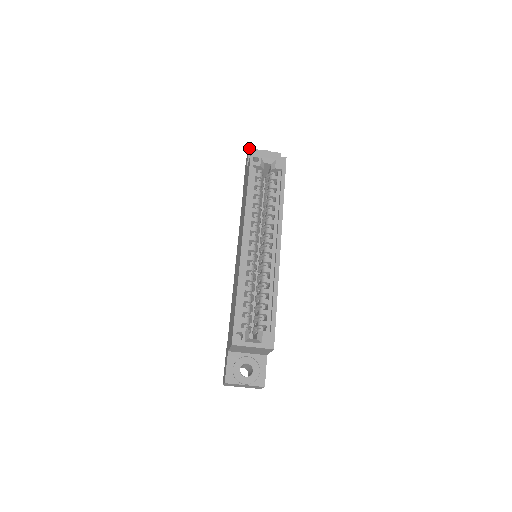
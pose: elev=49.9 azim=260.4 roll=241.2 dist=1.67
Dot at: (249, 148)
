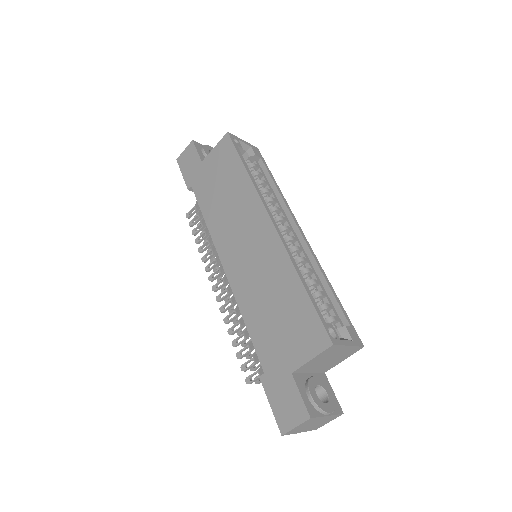
Dot at: (193, 140)
